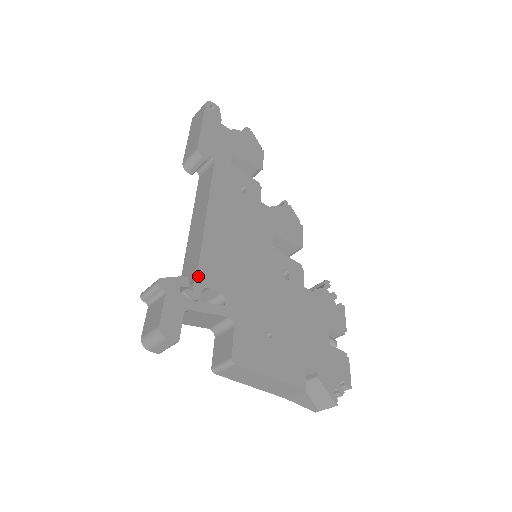
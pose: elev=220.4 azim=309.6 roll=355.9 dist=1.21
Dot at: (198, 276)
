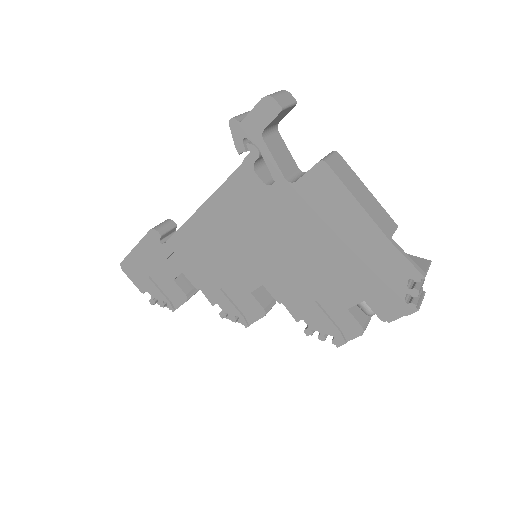
Dot at: occluded
